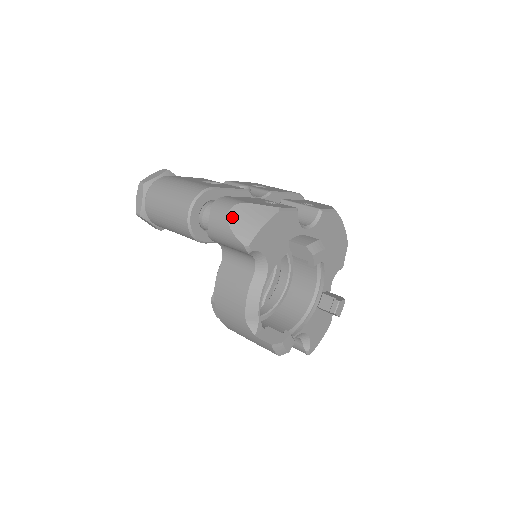
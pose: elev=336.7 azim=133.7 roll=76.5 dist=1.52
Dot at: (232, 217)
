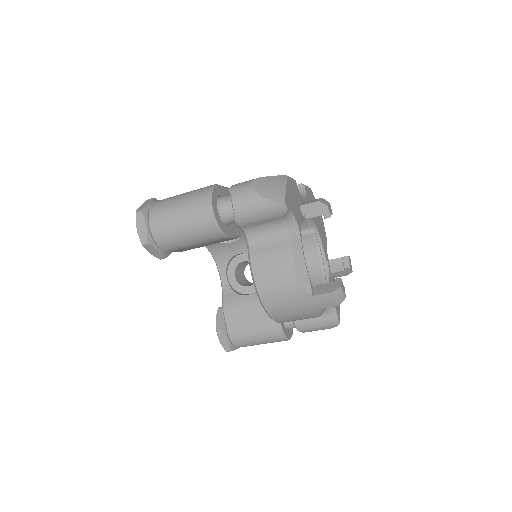
Dot at: (257, 189)
